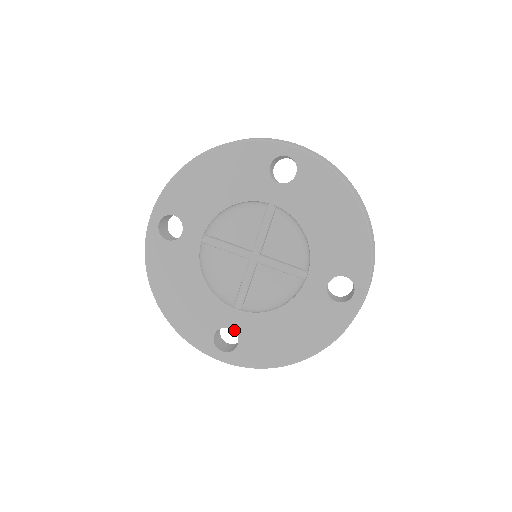
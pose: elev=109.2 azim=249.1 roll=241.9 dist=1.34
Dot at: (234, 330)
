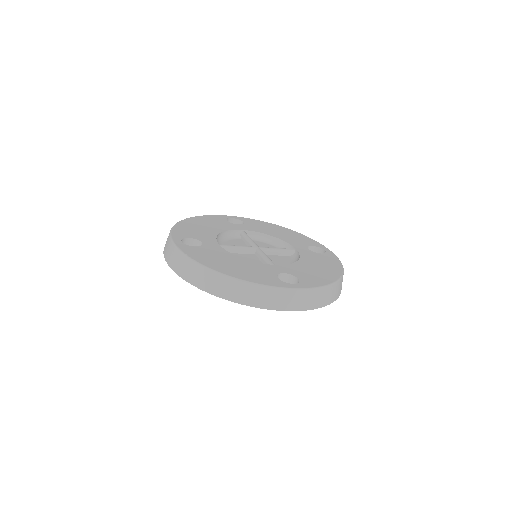
Dot at: (203, 244)
